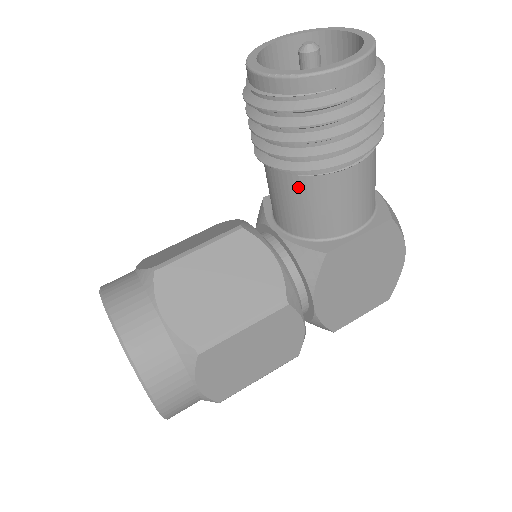
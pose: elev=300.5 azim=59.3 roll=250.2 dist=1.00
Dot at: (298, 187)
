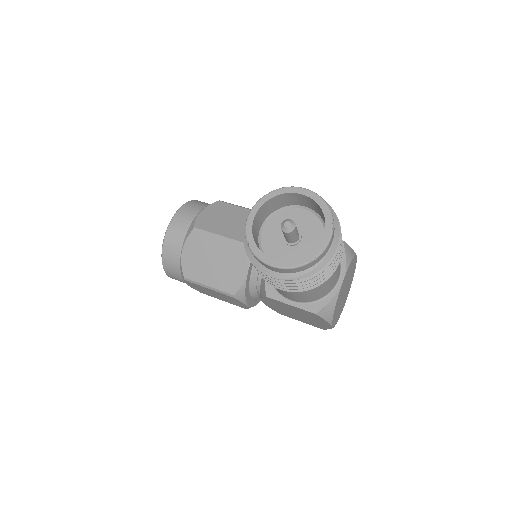
Dot at: occluded
